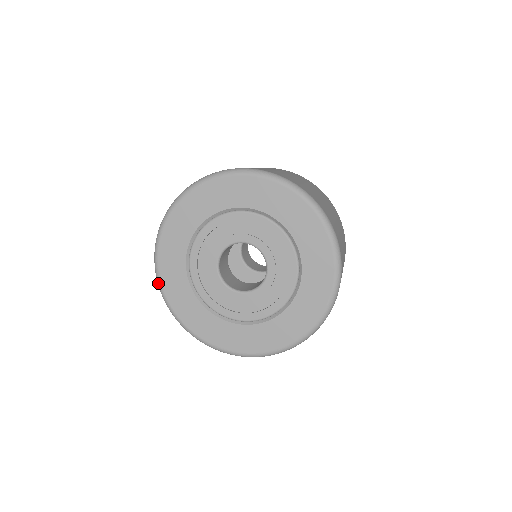
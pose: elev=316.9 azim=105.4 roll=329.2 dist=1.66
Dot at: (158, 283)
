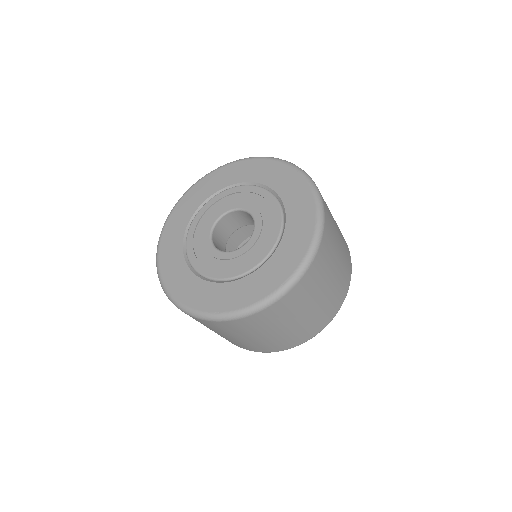
Dot at: (165, 222)
